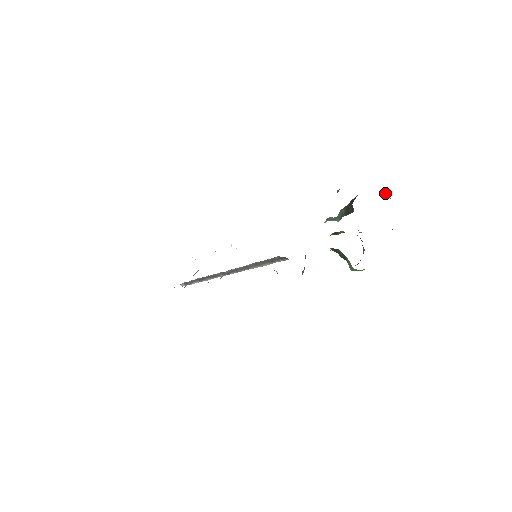
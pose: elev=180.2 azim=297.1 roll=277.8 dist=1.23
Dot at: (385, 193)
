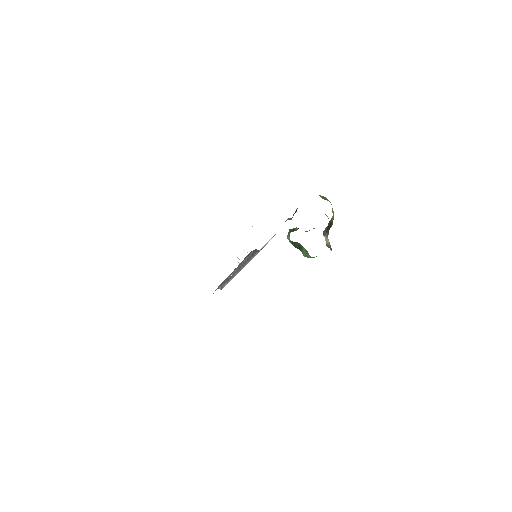
Dot at: (323, 197)
